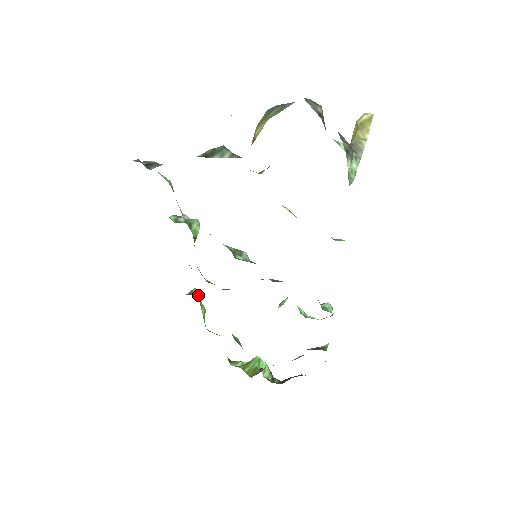
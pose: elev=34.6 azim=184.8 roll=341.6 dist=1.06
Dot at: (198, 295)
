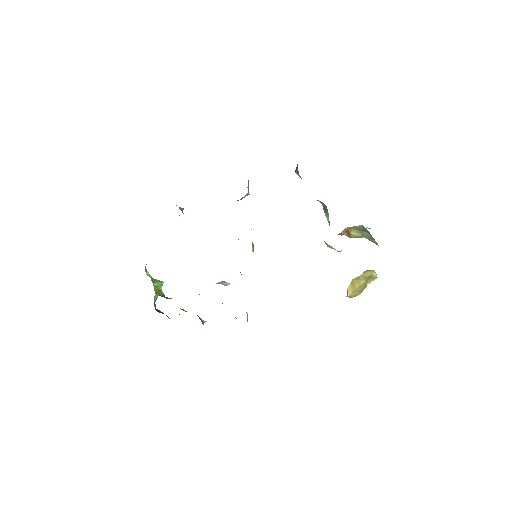
Dot at: occluded
